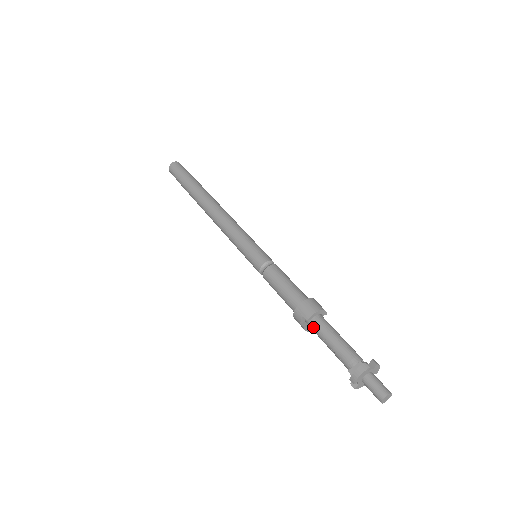
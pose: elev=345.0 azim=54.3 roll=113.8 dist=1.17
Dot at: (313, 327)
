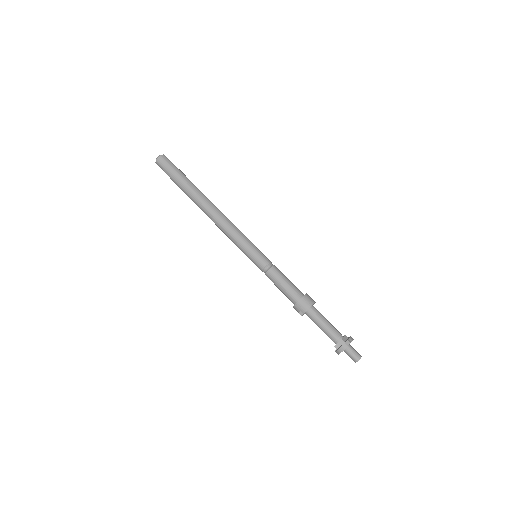
Dot at: (308, 316)
